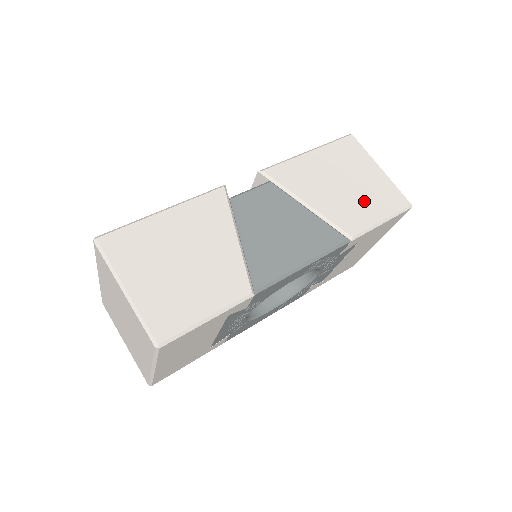
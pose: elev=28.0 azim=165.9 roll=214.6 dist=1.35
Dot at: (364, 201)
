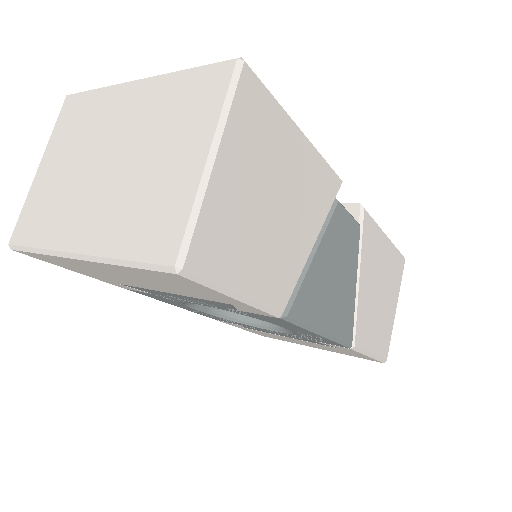
Dot at: (377, 323)
